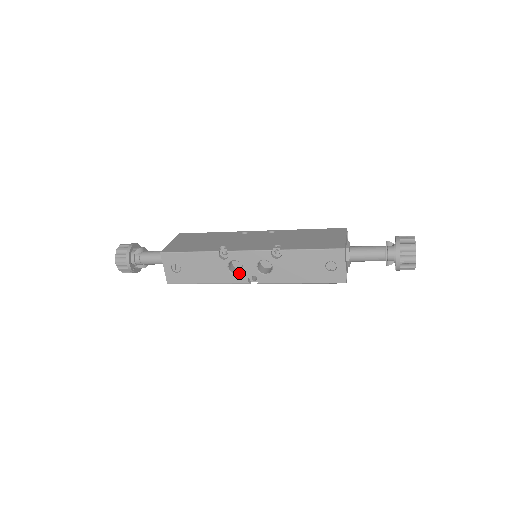
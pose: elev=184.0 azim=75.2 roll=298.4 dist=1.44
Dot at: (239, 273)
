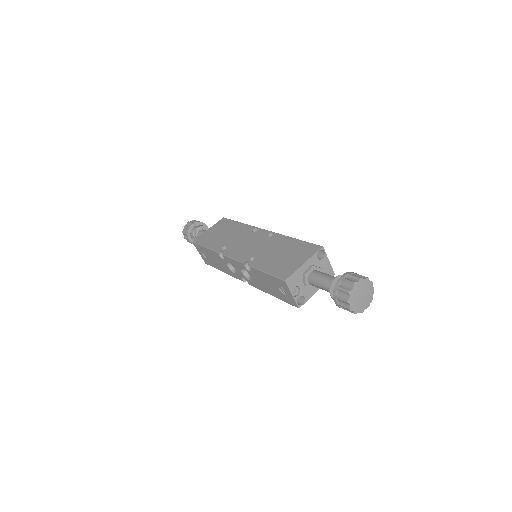
Dot at: (235, 272)
